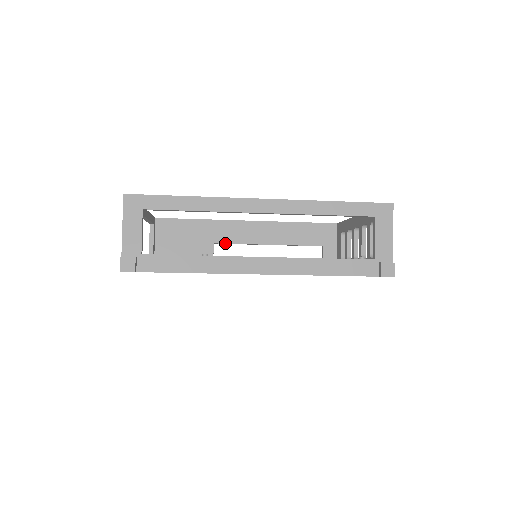
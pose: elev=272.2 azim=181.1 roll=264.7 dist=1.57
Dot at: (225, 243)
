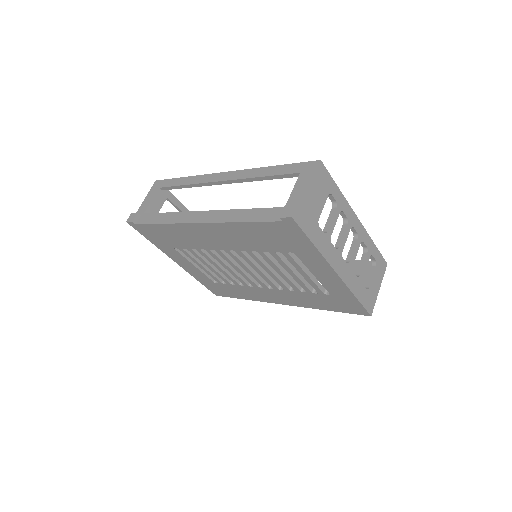
Dot at: occluded
